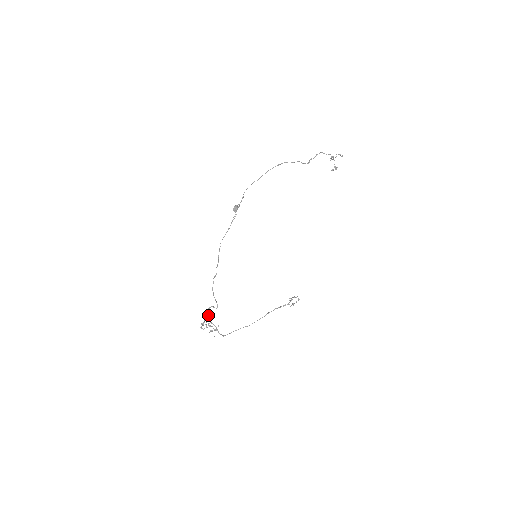
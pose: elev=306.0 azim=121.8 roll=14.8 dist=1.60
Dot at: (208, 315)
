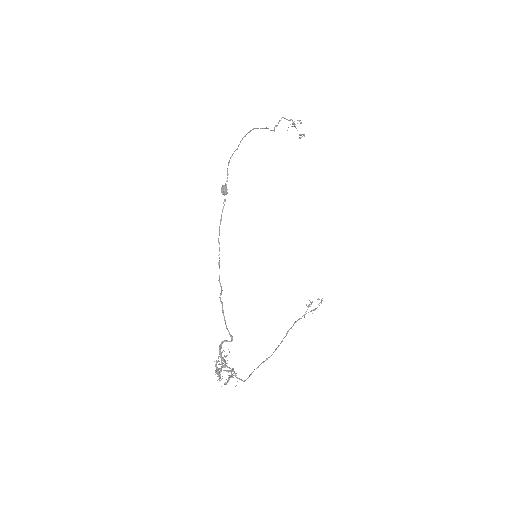
Dot at: (221, 356)
